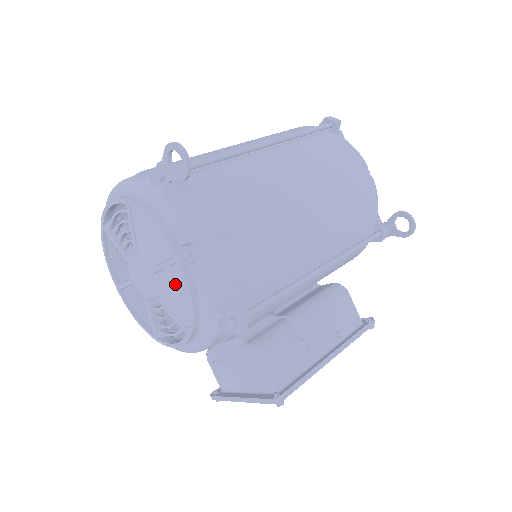
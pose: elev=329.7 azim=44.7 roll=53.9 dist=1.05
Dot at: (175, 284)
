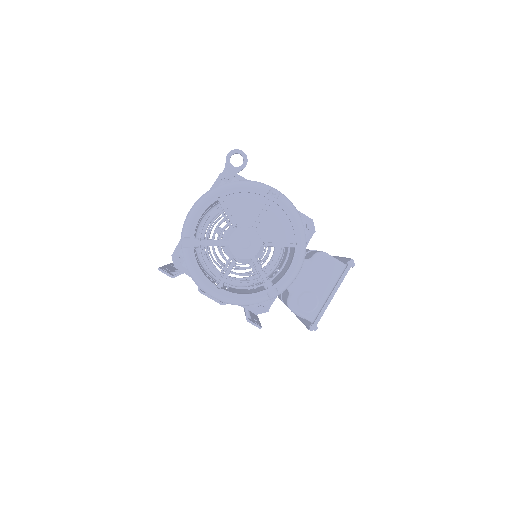
Dot at: (275, 219)
